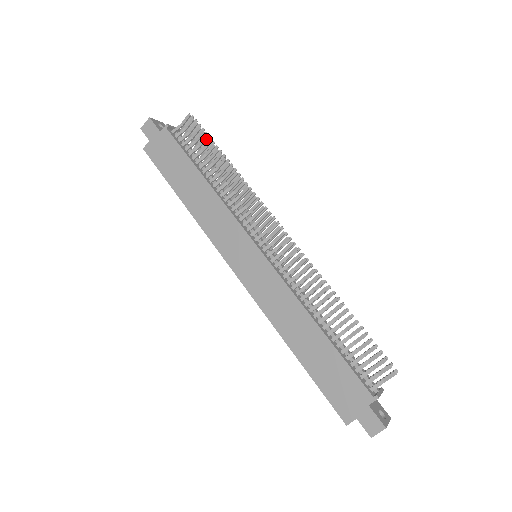
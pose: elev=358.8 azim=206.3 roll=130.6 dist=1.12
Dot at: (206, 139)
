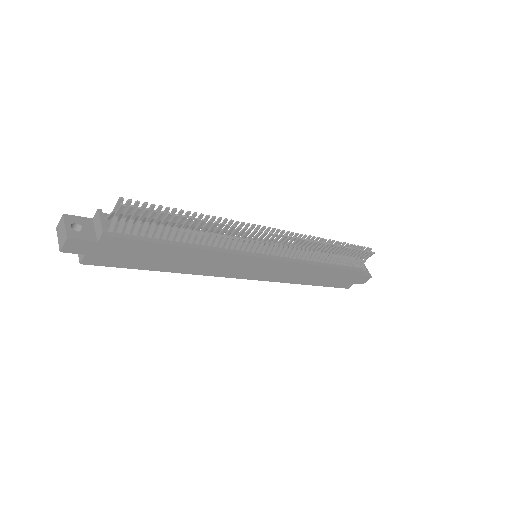
Dot at: (163, 214)
